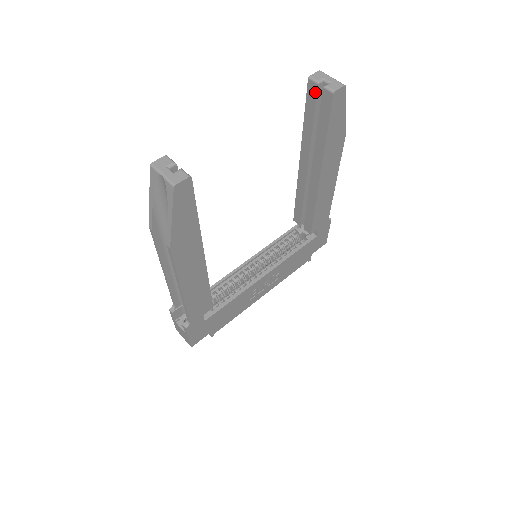
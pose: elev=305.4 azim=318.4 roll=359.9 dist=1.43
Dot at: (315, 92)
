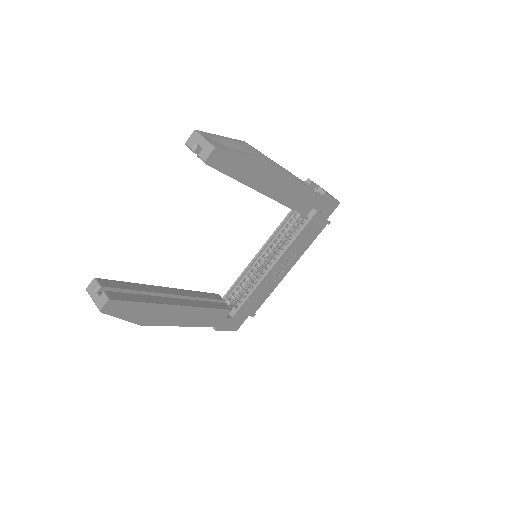
Dot at: occluded
